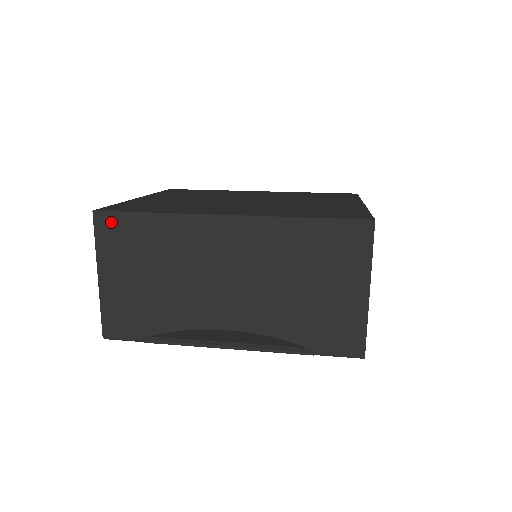
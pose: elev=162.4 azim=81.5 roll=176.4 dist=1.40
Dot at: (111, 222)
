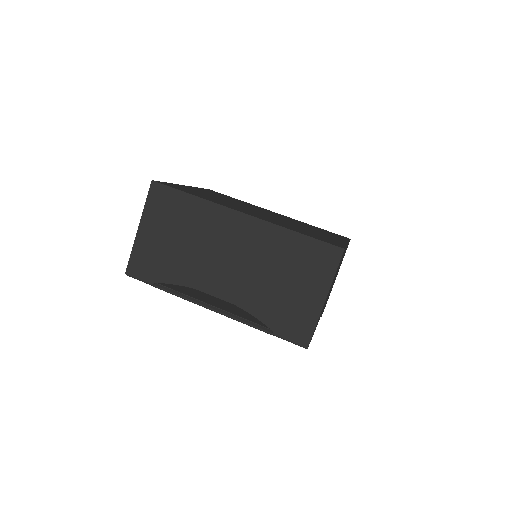
Dot at: (162, 192)
